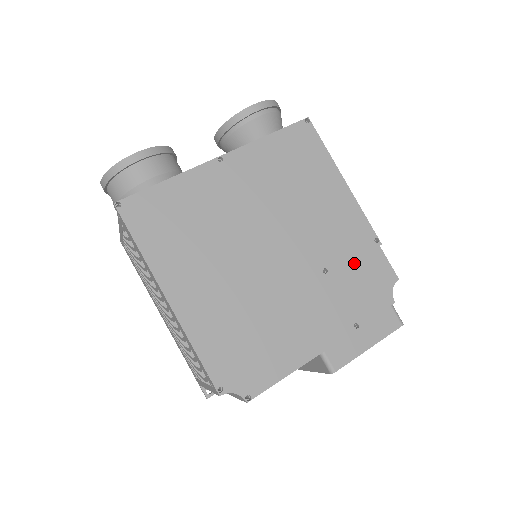
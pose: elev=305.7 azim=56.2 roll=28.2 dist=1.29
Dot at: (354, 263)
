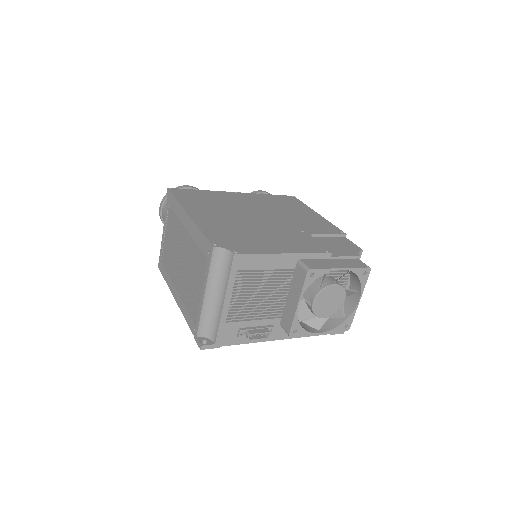
Dot at: (326, 238)
